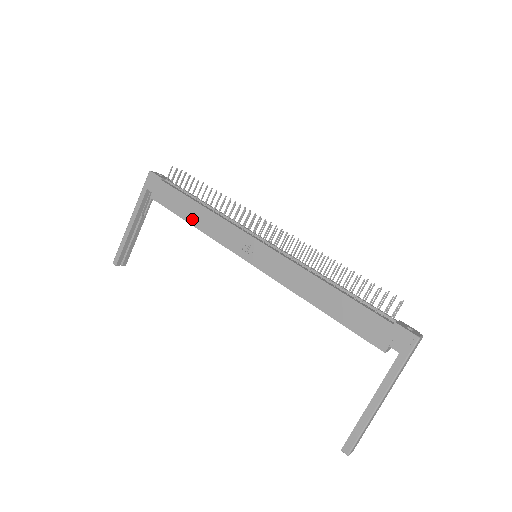
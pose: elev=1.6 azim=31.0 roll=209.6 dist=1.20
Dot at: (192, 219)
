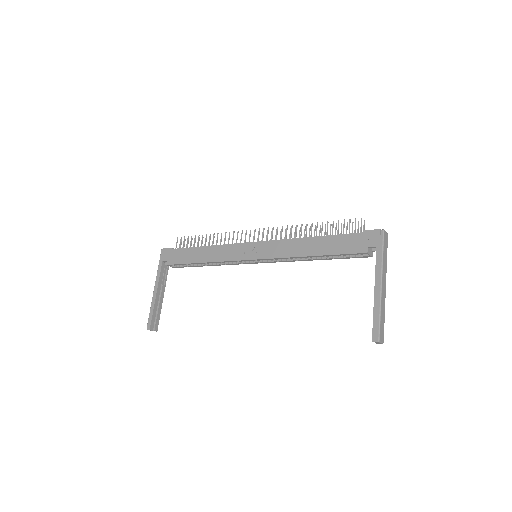
Dot at: (202, 259)
